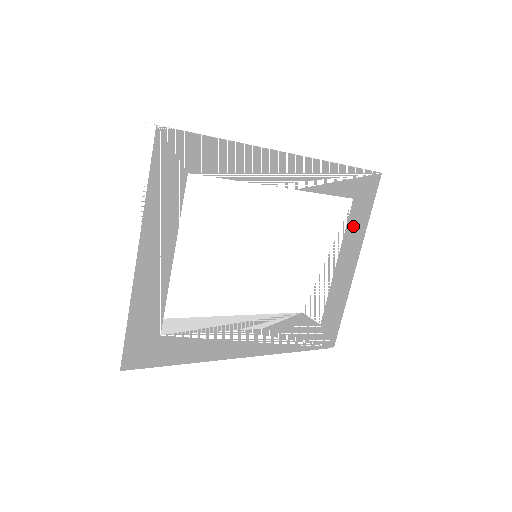
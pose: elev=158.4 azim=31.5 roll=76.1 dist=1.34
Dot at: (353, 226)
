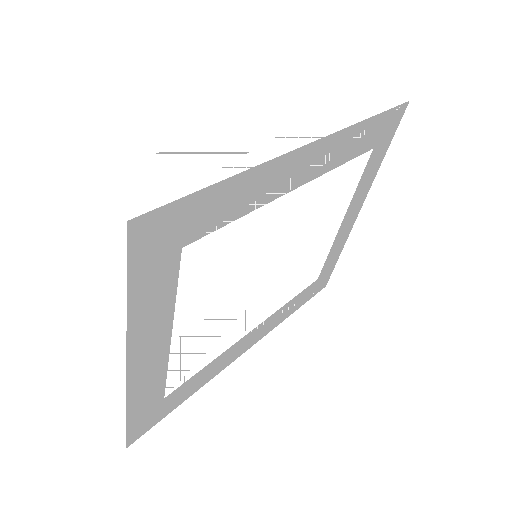
Dot at: (366, 176)
